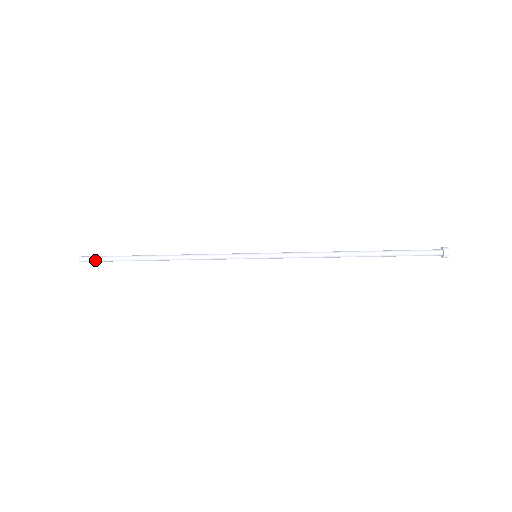
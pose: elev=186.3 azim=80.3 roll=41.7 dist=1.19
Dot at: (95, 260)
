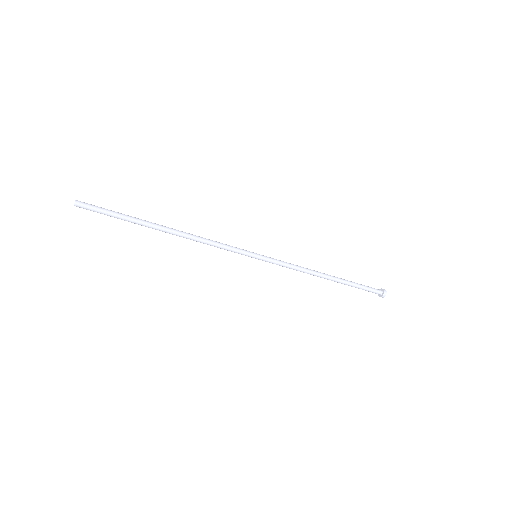
Dot at: (95, 210)
